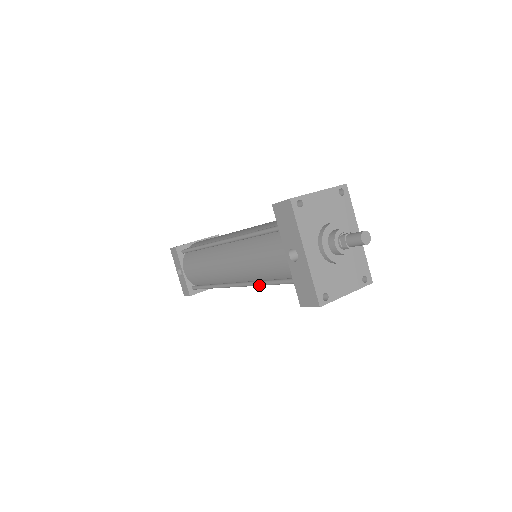
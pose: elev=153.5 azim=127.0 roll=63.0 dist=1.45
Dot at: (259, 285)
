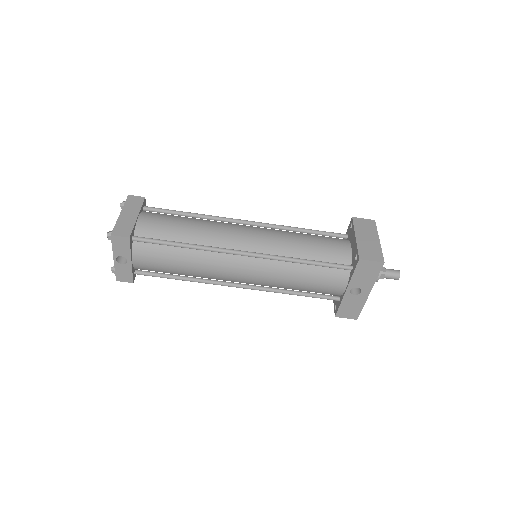
Dot at: occluded
